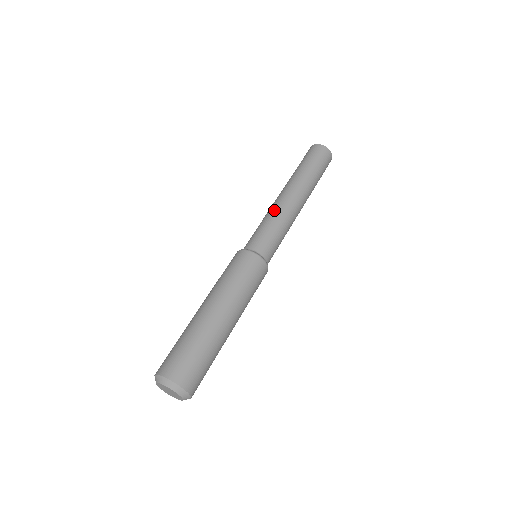
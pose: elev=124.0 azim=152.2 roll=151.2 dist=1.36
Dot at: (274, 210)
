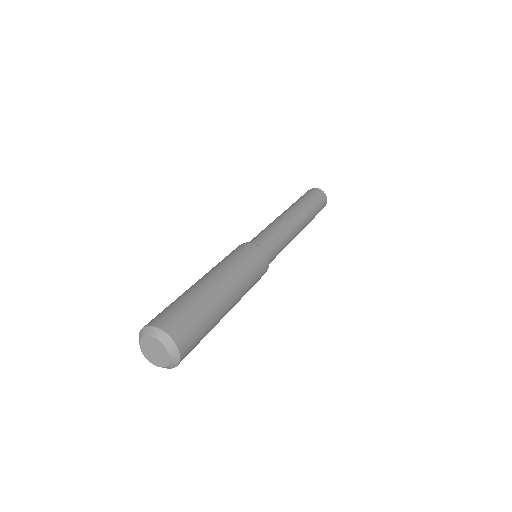
Dot at: occluded
